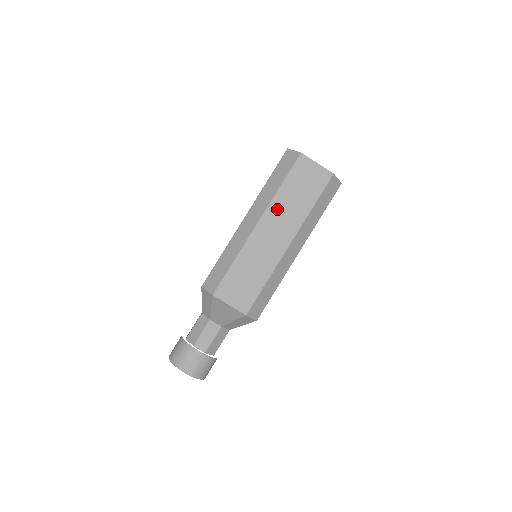
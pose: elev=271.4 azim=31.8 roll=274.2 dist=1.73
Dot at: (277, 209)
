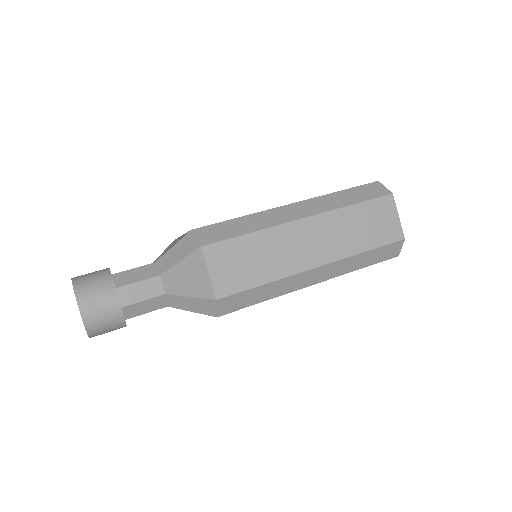
Dot at: (333, 222)
